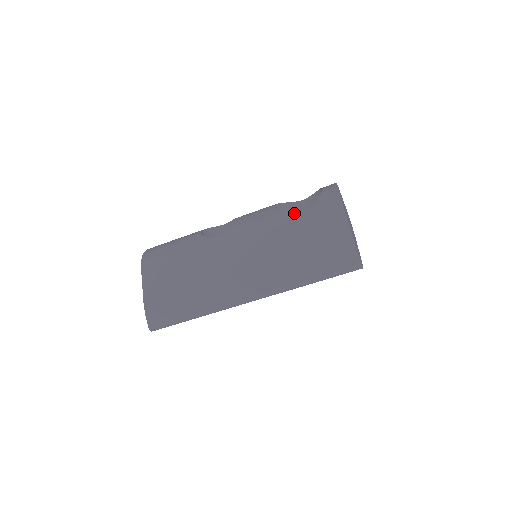
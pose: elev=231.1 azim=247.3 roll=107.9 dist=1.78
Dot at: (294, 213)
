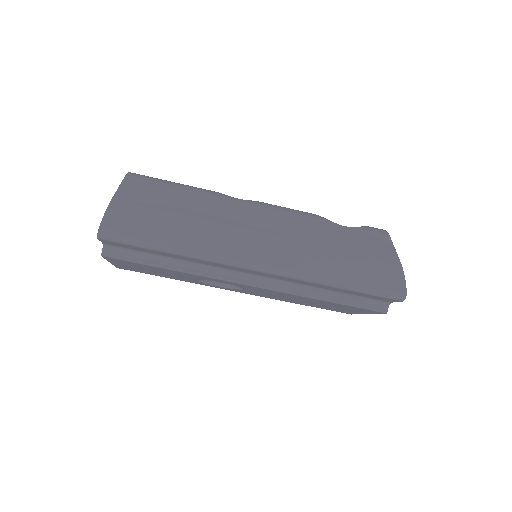
Dot at: occluded
